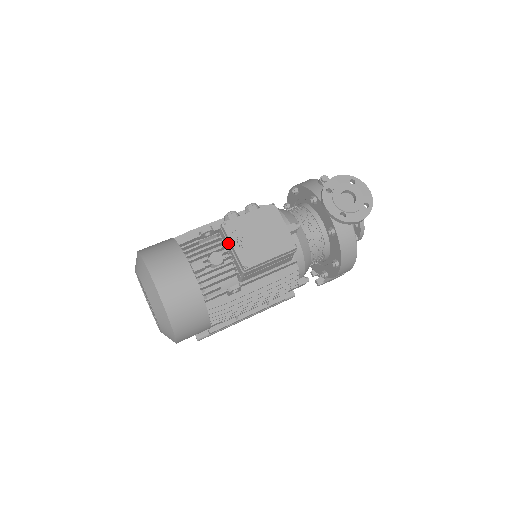
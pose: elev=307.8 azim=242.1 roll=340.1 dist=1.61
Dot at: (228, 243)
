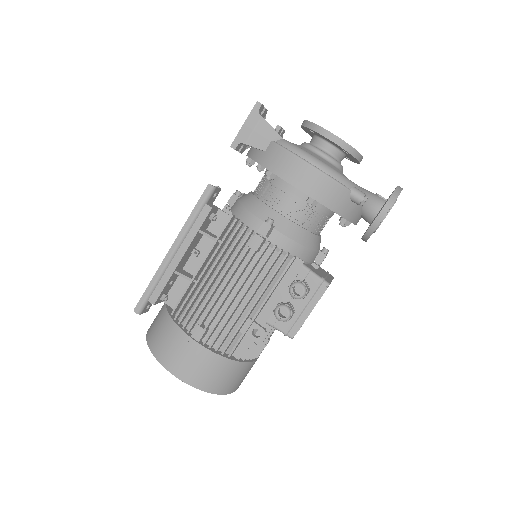
Dot at: occluded
